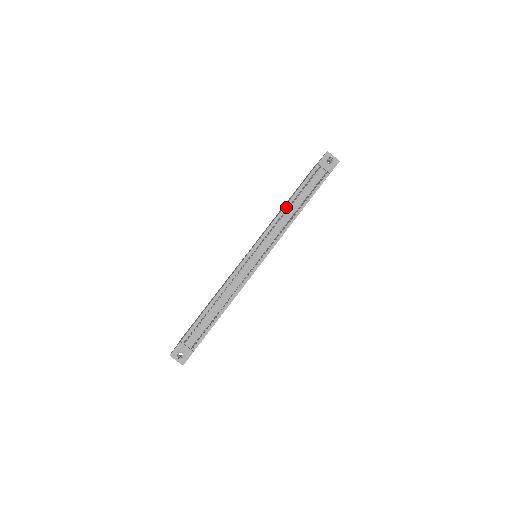
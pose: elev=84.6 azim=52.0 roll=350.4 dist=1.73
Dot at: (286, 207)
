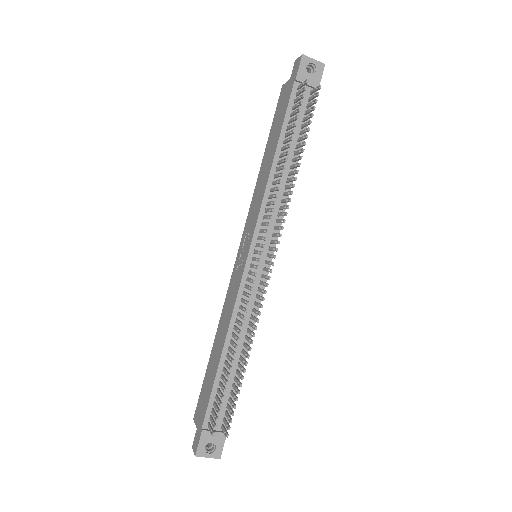
Dot at: (274, 166)
